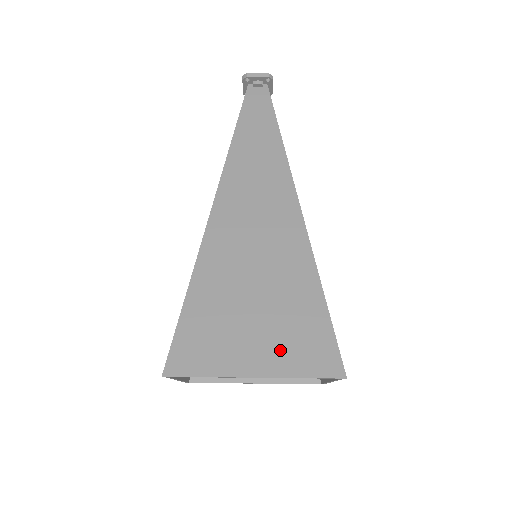
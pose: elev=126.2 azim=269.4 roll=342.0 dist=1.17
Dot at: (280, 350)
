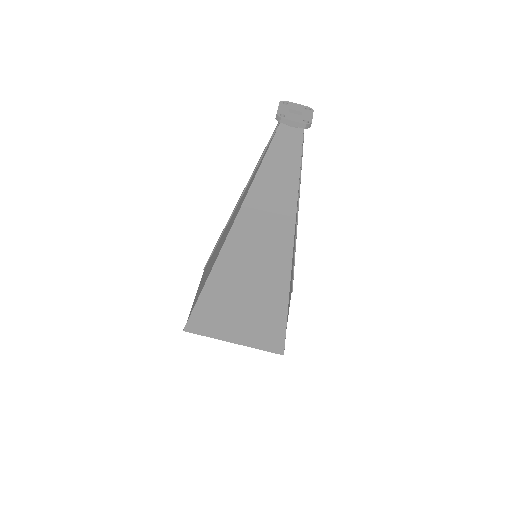
Dot at: (251, 336)
